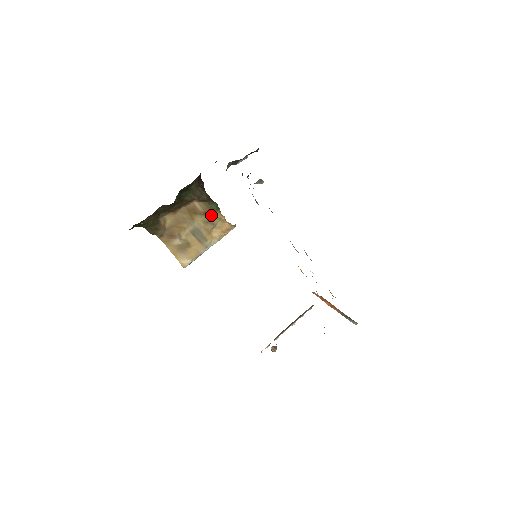
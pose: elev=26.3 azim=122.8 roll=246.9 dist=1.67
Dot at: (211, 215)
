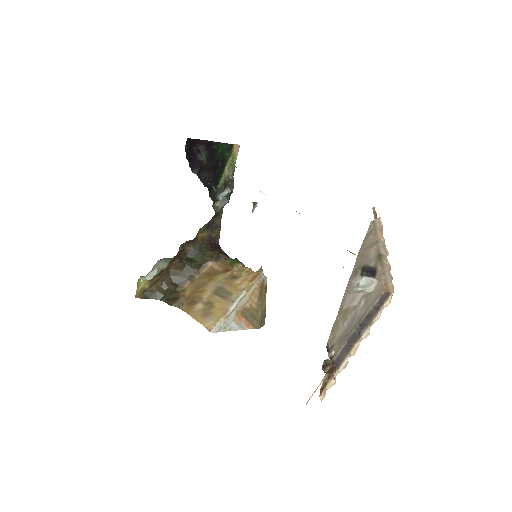
Dot at: (232, 270)
